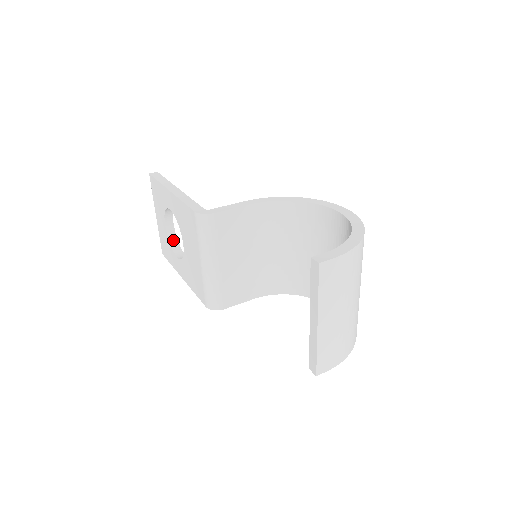
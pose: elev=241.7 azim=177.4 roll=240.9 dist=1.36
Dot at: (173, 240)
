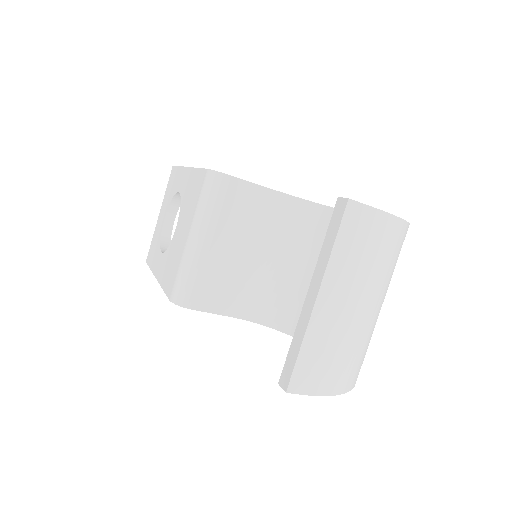
Dot at: (166, 238)
